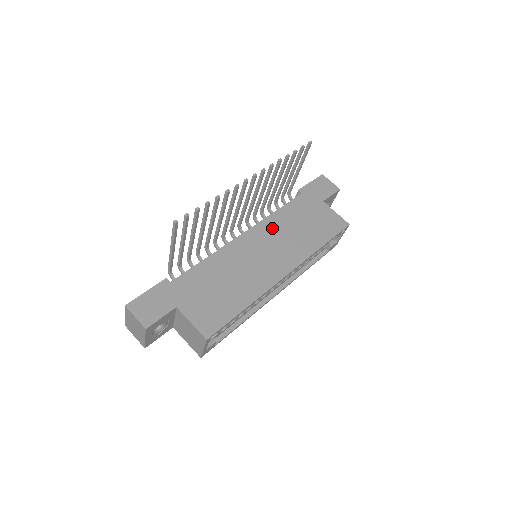
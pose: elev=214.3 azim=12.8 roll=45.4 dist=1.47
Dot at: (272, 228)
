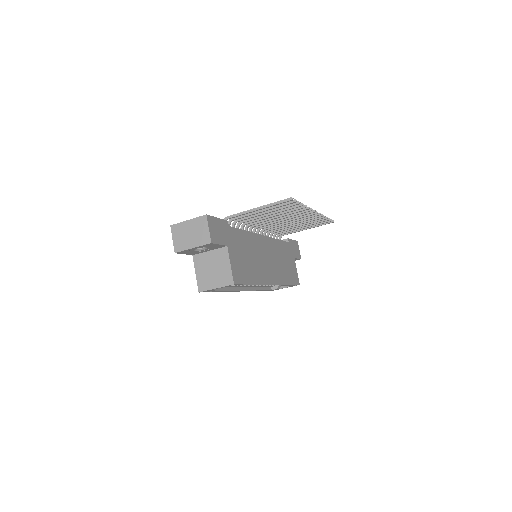
Dot at: (274, 248)
